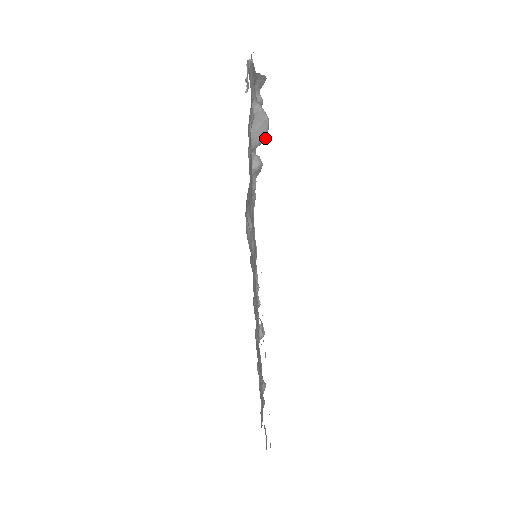
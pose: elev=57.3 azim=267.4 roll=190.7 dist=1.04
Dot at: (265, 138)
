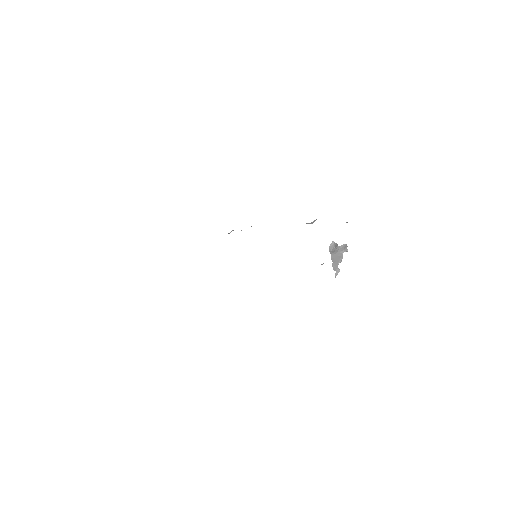
Dot at: occluded
